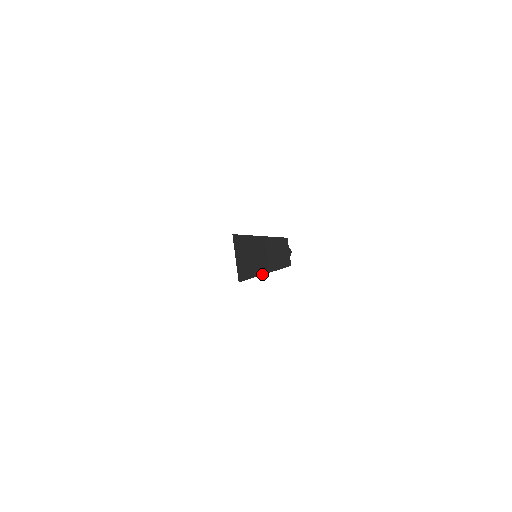
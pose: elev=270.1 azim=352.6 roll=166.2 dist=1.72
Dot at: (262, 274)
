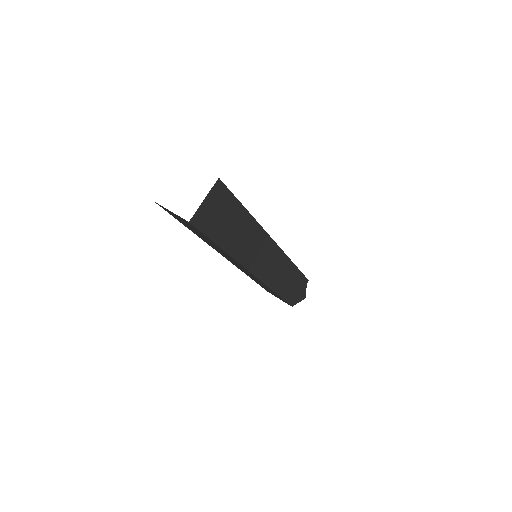
Dot at: (236, 259)
